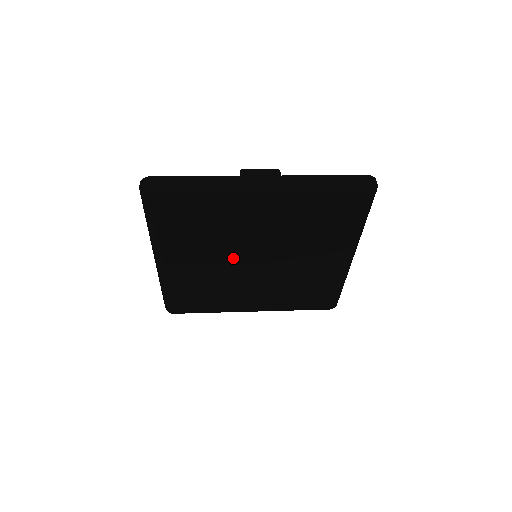
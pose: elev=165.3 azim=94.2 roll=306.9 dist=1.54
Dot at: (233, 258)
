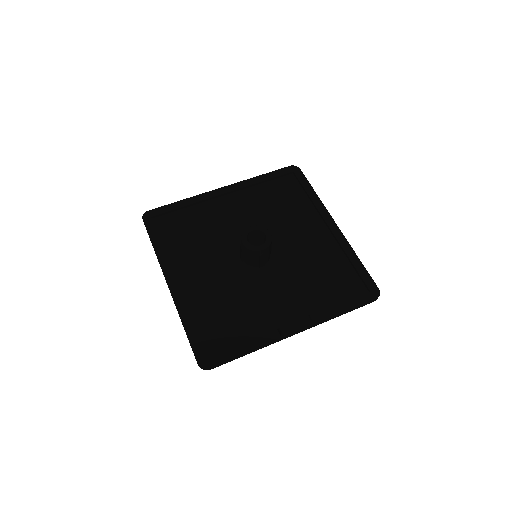
Dot at: occluded
